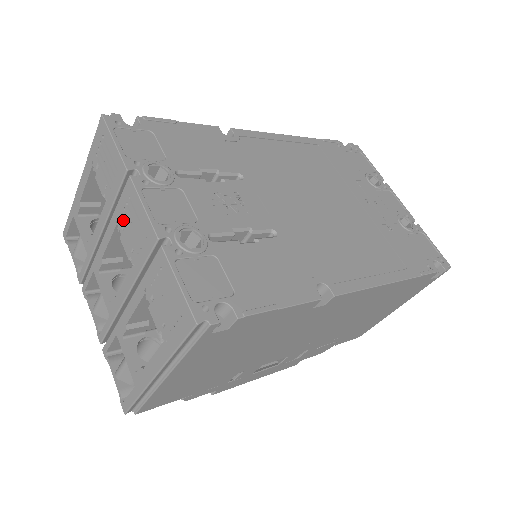
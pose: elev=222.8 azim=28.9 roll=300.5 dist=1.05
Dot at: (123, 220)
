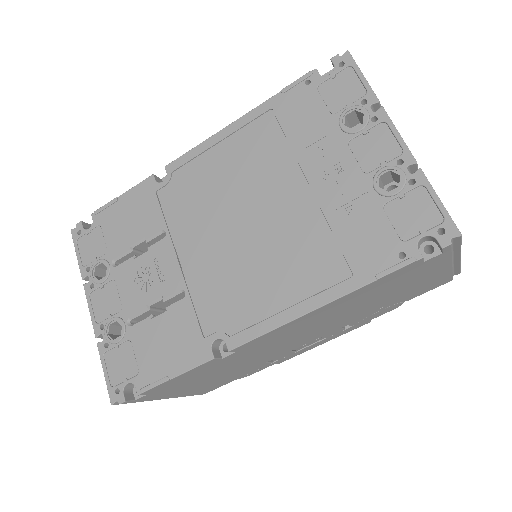
Dot at: occluded
